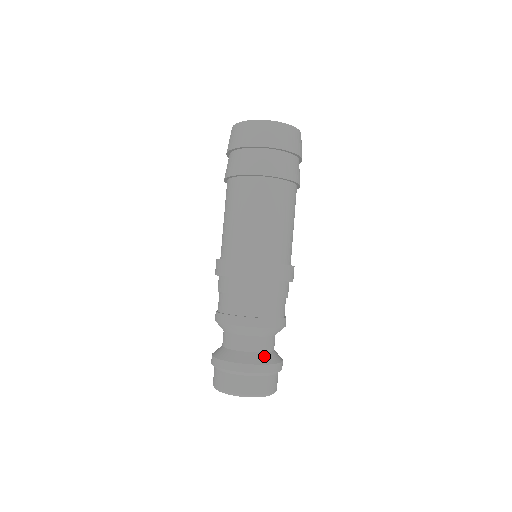
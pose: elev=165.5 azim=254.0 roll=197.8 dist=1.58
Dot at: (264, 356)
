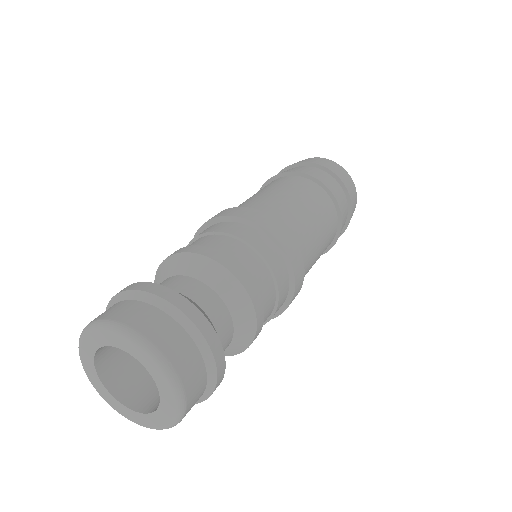
Dot at: (197, 305)
